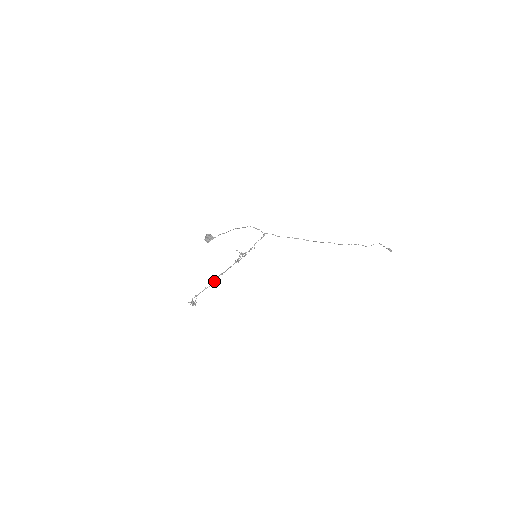
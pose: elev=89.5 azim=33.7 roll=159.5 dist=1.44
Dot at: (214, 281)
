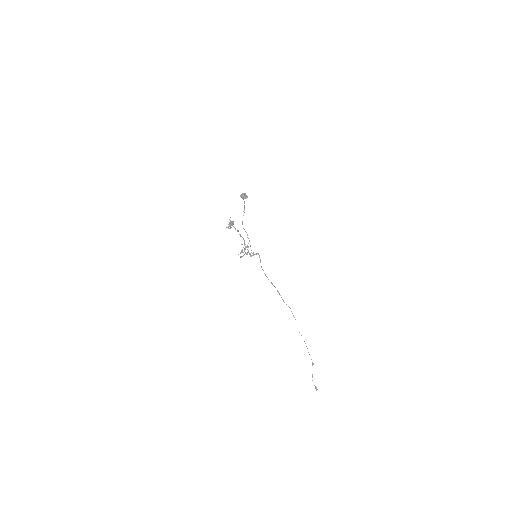
Dot at: occluded
